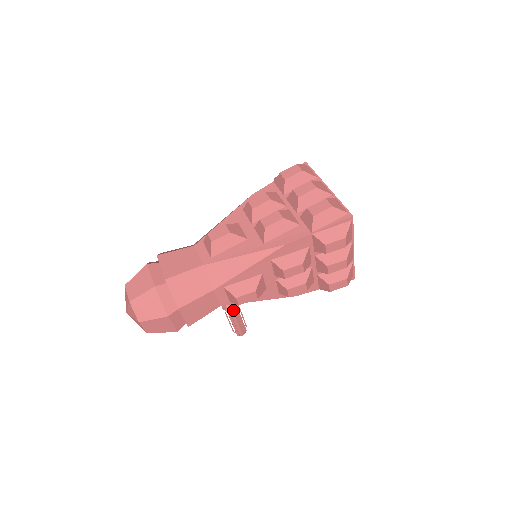
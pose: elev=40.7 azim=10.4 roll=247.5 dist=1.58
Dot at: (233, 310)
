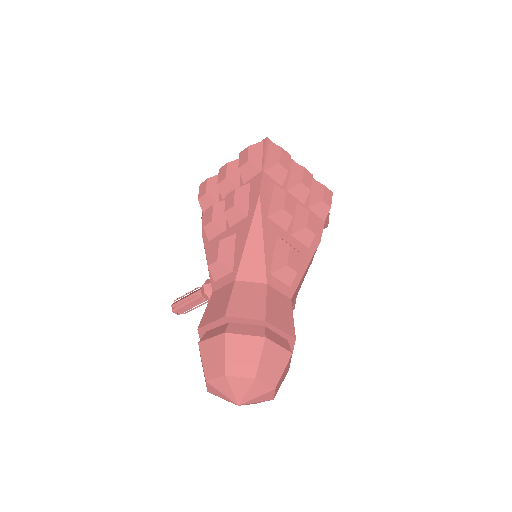
Dot at: occluded
